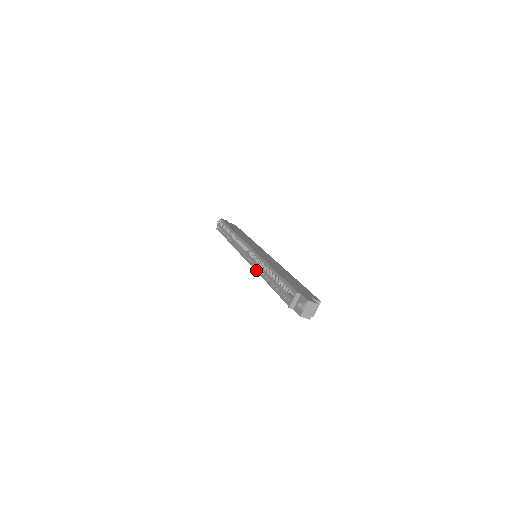
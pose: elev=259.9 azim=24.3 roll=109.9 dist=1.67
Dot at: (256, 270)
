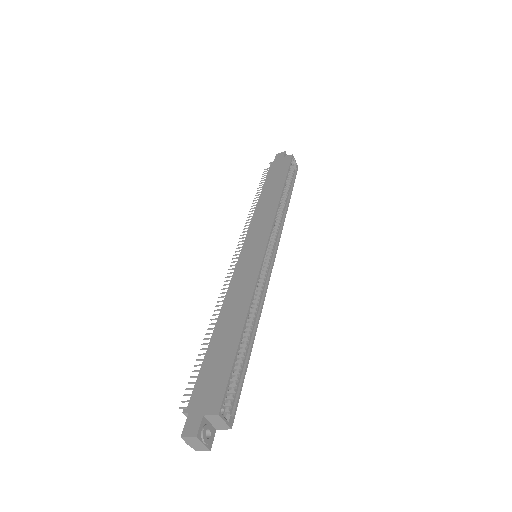
Dot at: occluded
